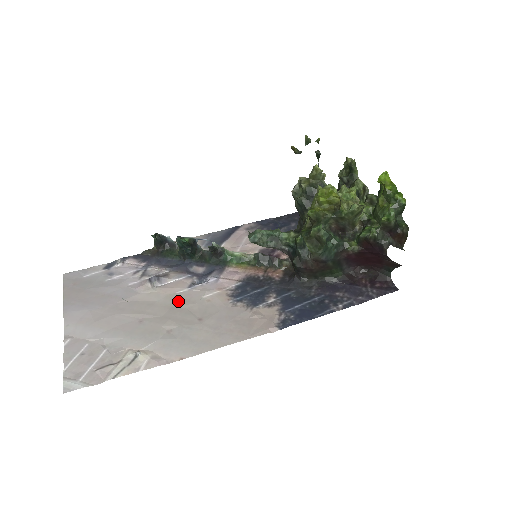
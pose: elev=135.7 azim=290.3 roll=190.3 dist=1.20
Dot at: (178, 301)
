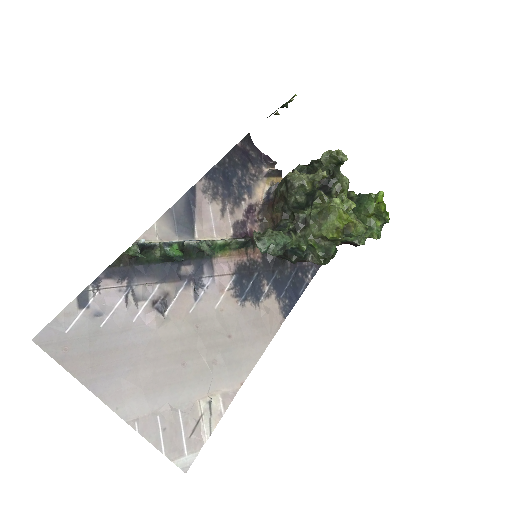
Dot at: (198, 323)
